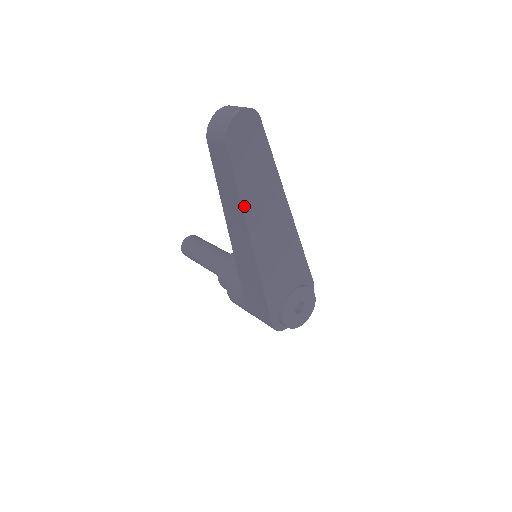
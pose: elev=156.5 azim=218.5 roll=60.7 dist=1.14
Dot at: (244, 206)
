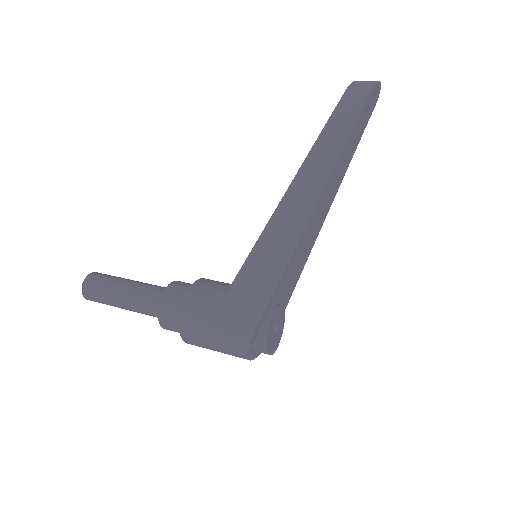
Dot at: (343, 150)
